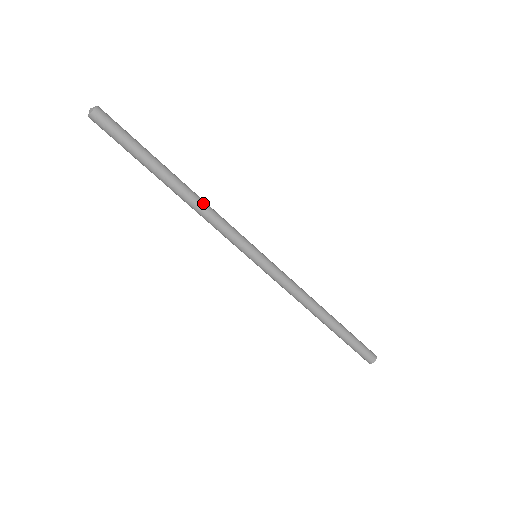
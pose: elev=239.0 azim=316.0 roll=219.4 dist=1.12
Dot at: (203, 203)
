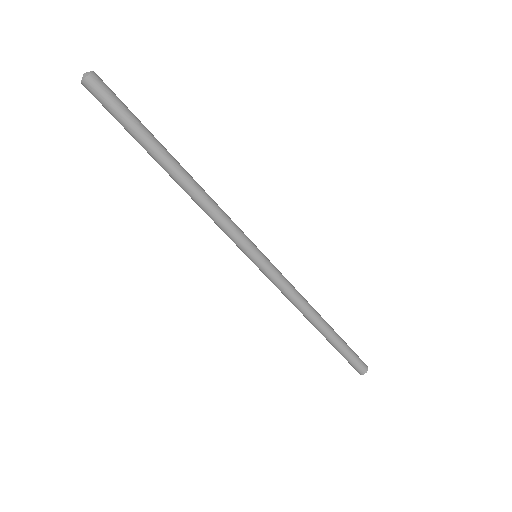
Dot at: (204, 194)
